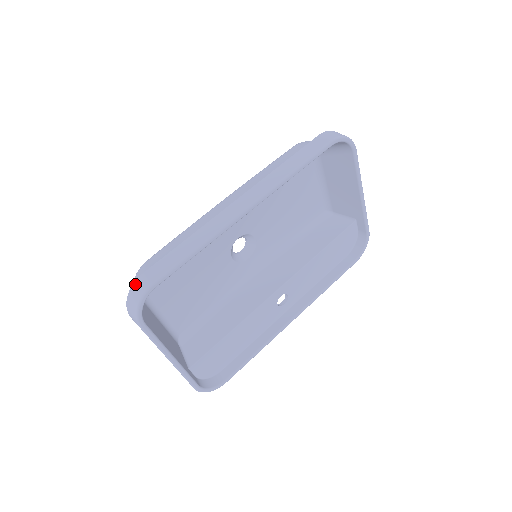
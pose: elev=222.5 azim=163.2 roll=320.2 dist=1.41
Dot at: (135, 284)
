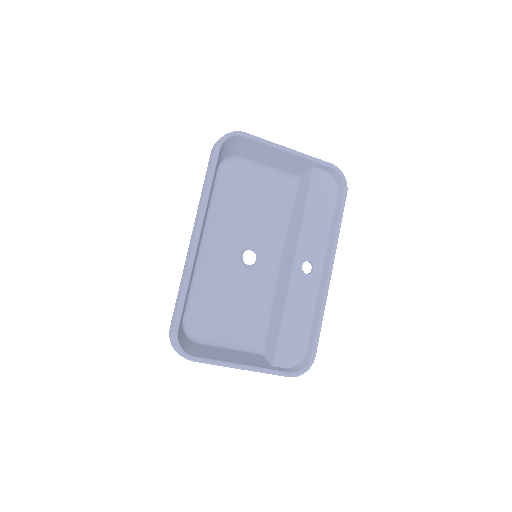
Dot at: (170, 338)
